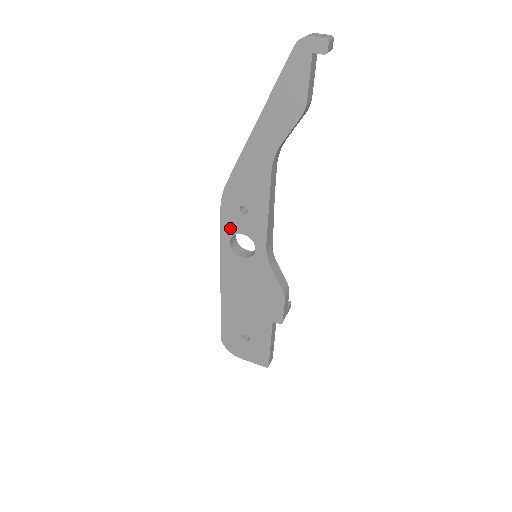
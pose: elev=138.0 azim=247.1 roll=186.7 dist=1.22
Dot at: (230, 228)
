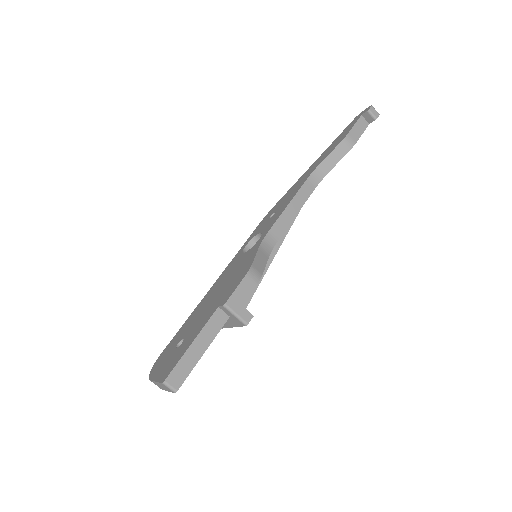
Dot at: (254, 234)
